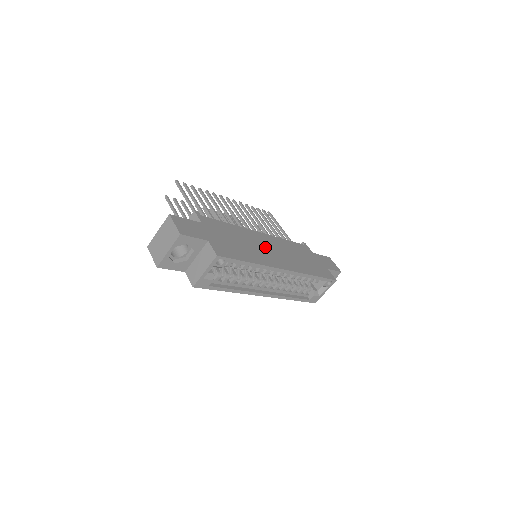
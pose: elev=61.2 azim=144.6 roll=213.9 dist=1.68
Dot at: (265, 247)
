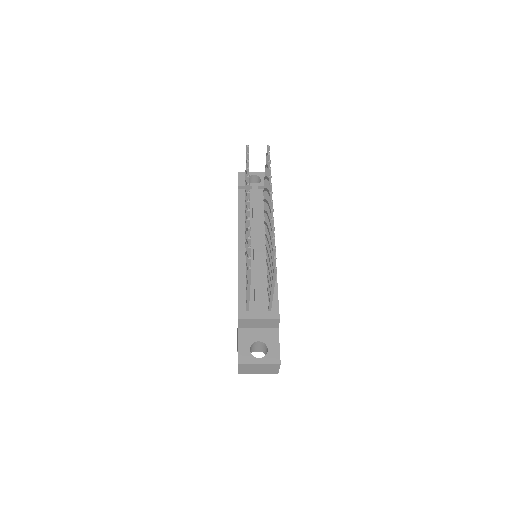
Dot at: occluded
